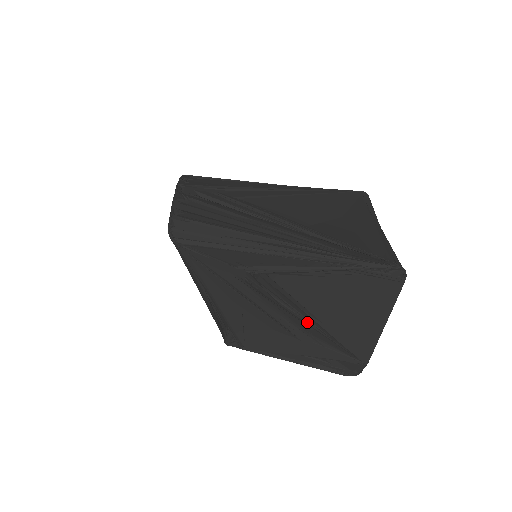
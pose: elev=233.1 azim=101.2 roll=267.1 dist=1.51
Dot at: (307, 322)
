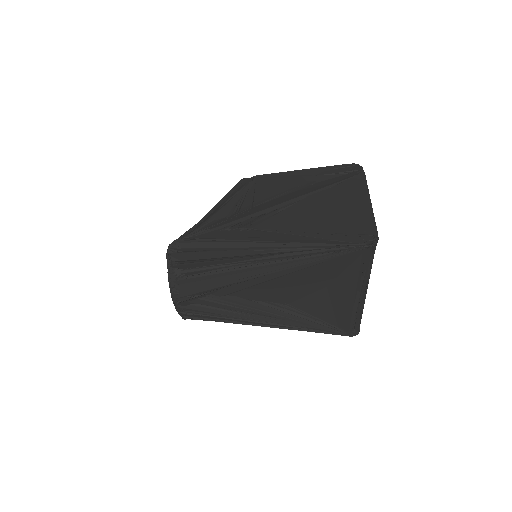
Dot at: occluded
